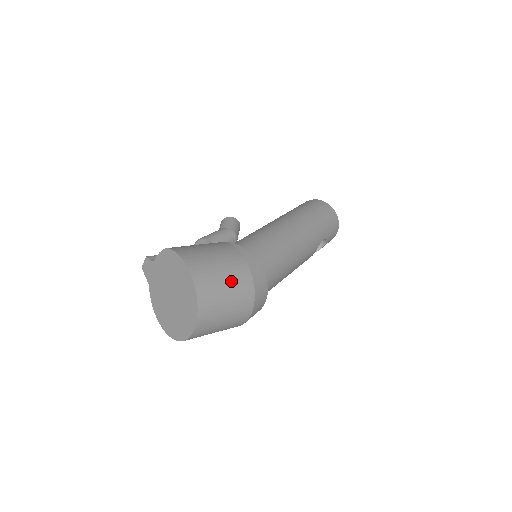
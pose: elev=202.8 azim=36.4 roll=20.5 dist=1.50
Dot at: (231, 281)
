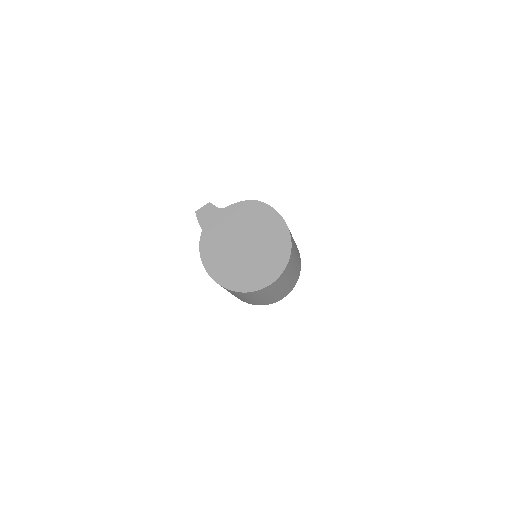
Dot at: (297, 254)
